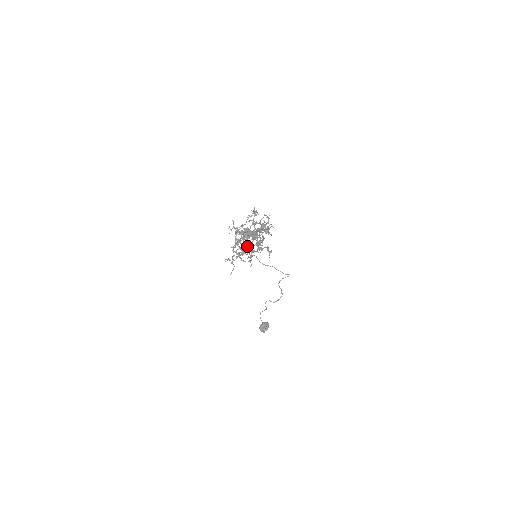
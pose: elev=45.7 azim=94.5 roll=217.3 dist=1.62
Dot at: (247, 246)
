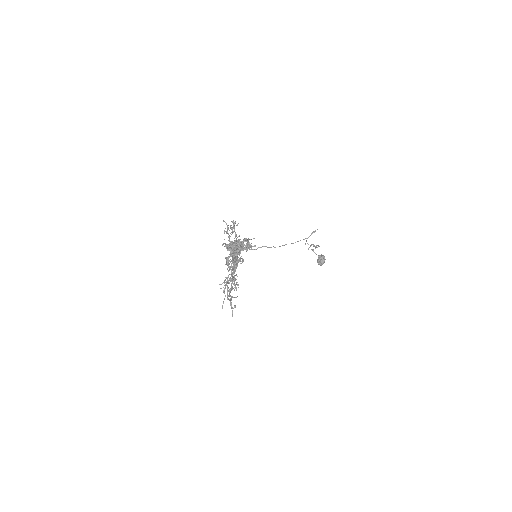
Dot at: occluded
